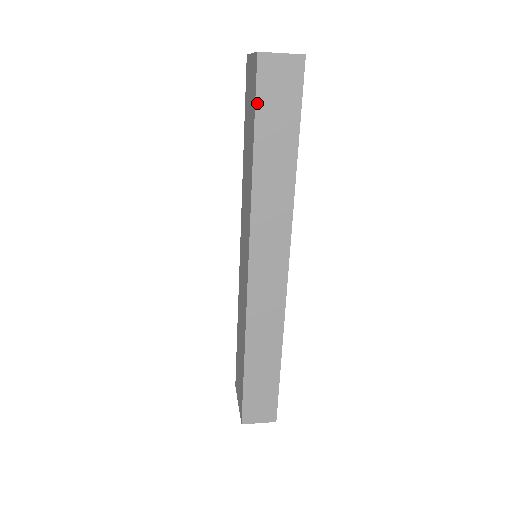
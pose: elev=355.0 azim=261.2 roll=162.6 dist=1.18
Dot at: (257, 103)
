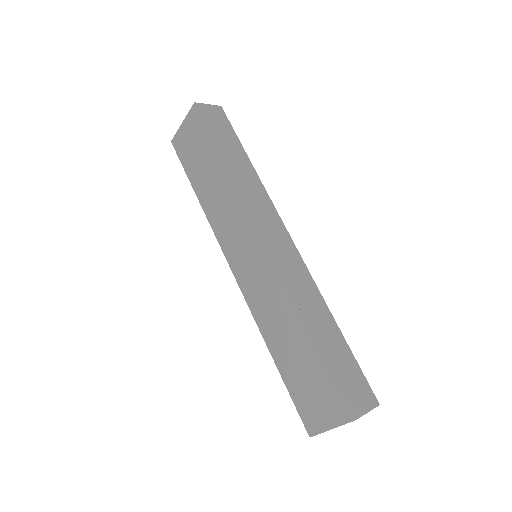
Dot at: (208, 128)
